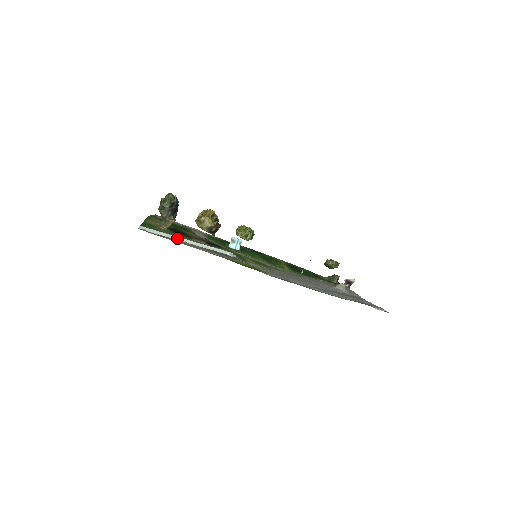
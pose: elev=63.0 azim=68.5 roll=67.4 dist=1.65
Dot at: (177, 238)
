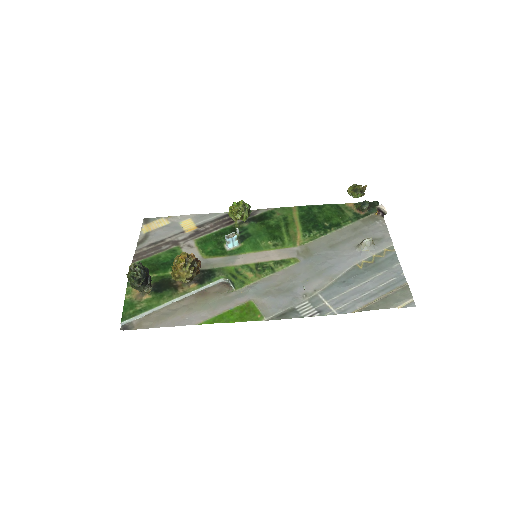
Dot at: (162, 306)
